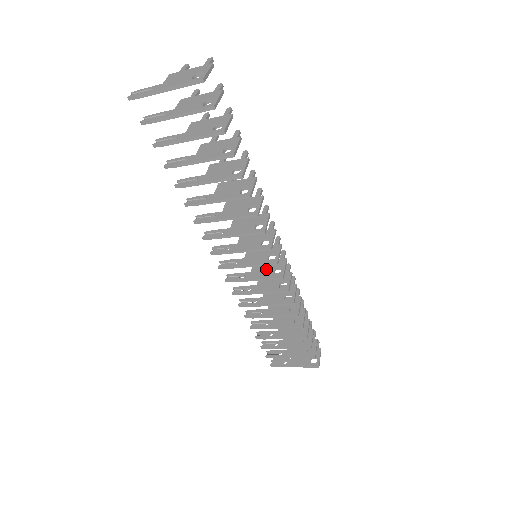
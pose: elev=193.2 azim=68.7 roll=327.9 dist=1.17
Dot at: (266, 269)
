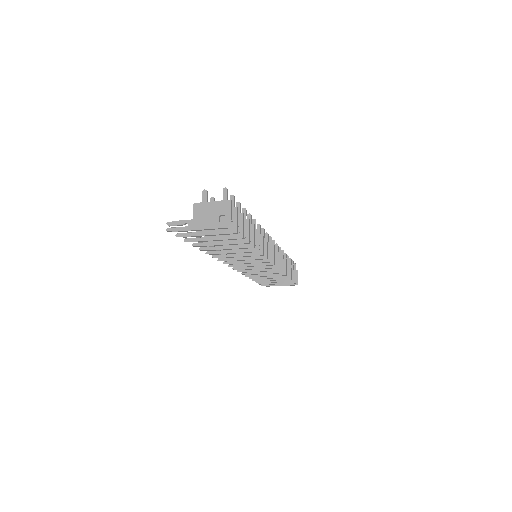
Dot at: occluded
